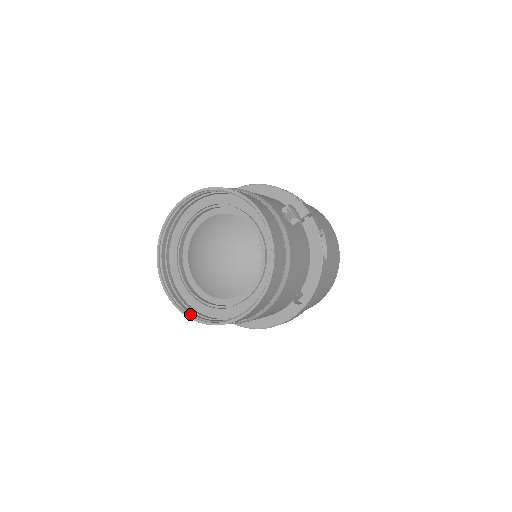
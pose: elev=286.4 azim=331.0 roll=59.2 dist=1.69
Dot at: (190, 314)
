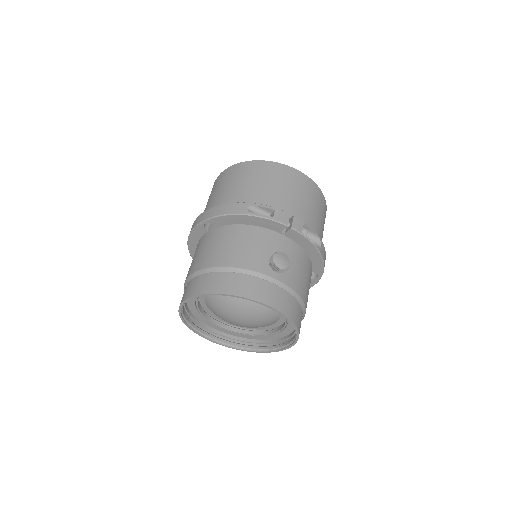
Dot at: (245, 349)
